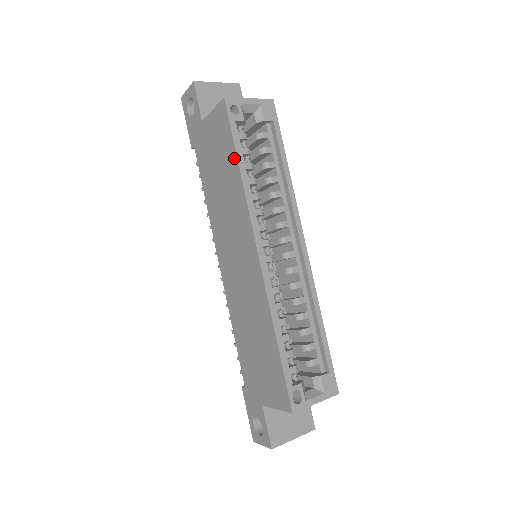
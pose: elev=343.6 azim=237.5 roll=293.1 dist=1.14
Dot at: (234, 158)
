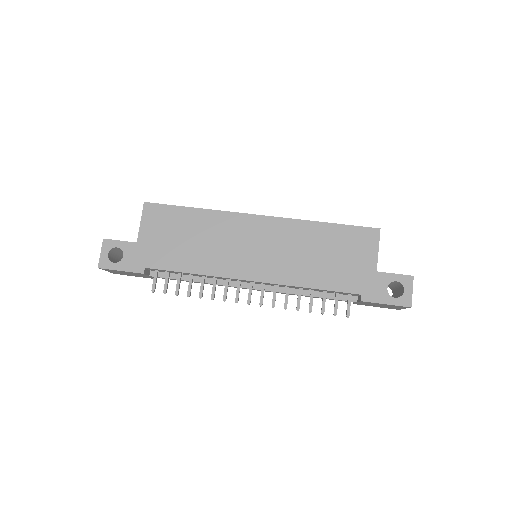
Dot at: (187, 211)
